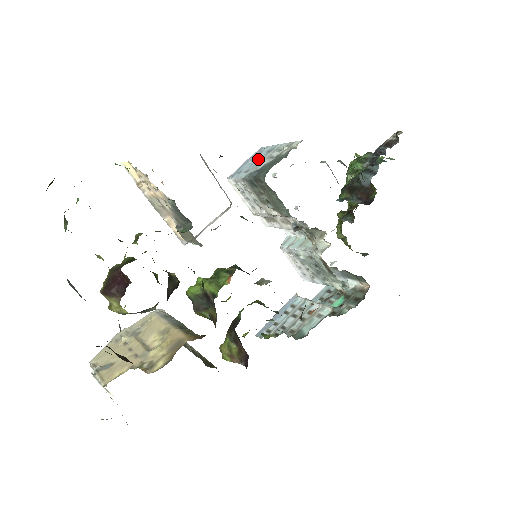
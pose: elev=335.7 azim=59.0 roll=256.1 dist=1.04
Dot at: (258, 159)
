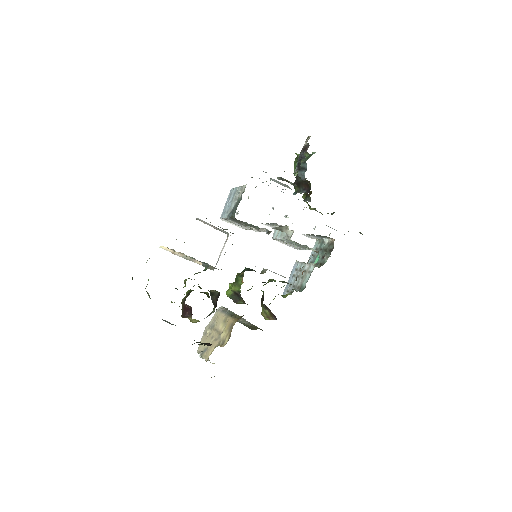
Dot at: (231, 201)
